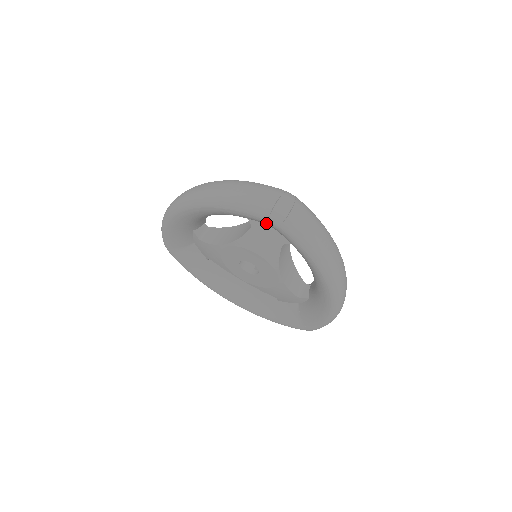
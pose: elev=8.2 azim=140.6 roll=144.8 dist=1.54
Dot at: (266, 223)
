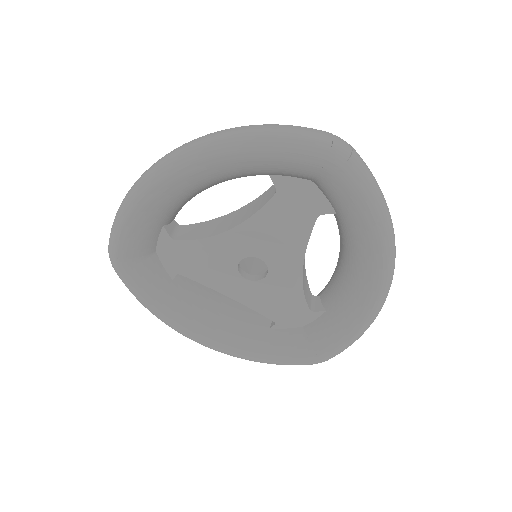
Dot at: (319, 167)
